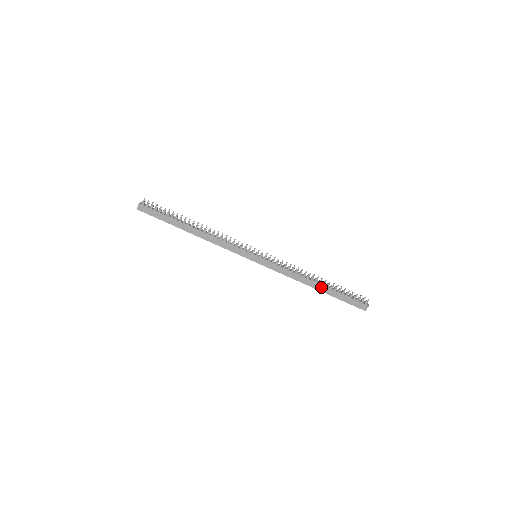
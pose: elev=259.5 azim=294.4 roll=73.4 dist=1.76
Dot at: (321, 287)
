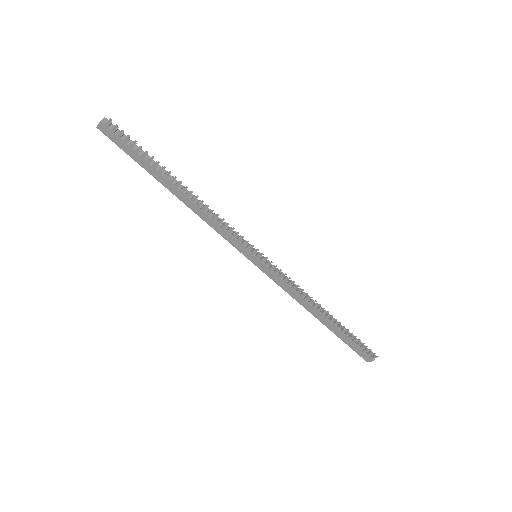
Dot at: (326, 321)
